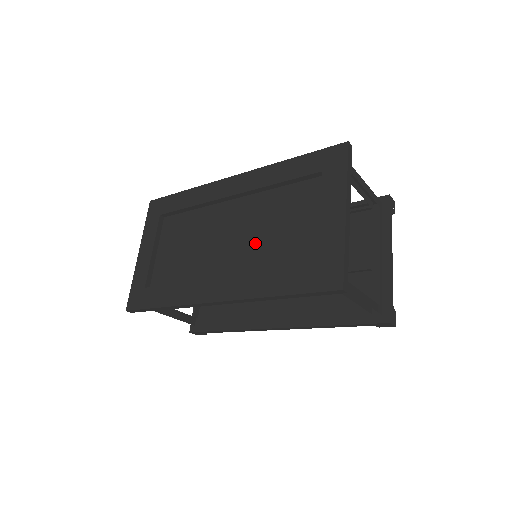
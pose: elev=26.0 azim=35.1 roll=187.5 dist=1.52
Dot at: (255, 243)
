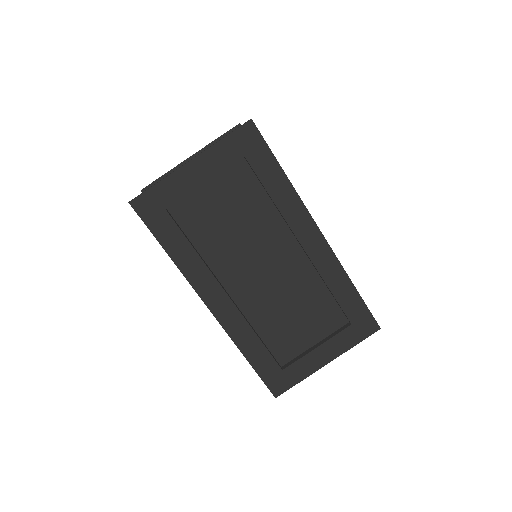
Dot at: (272, 301)
